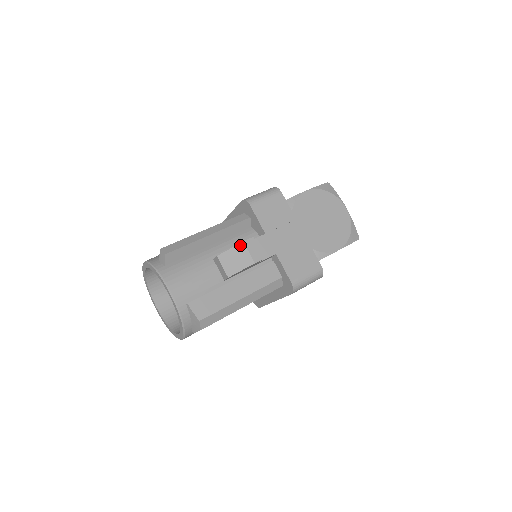
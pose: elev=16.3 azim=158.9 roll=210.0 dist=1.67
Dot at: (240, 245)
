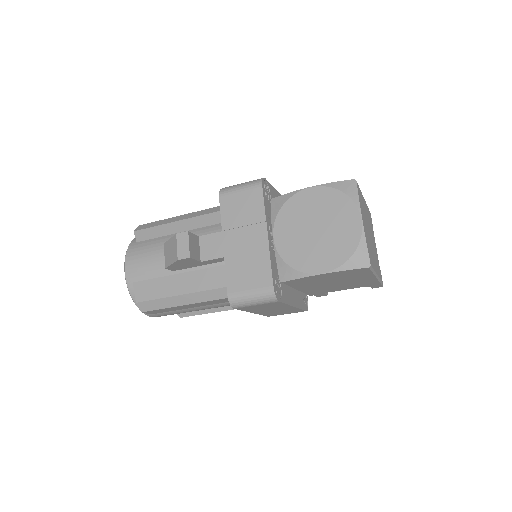
Dot at: (174, 237)
